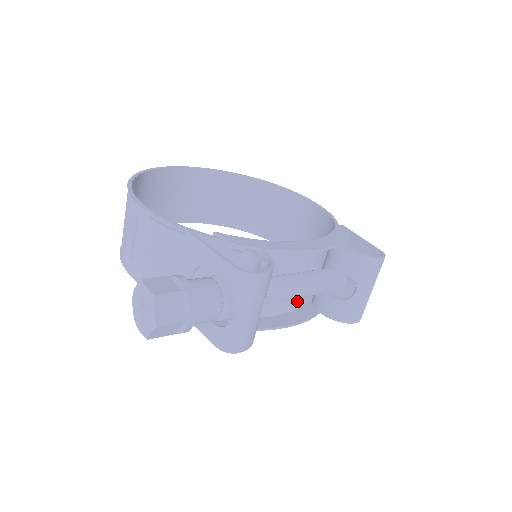
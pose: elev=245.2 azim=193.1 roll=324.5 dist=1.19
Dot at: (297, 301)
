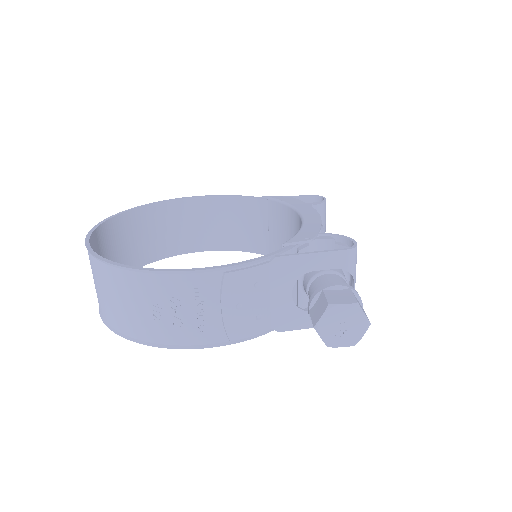
Dot at: occluded
